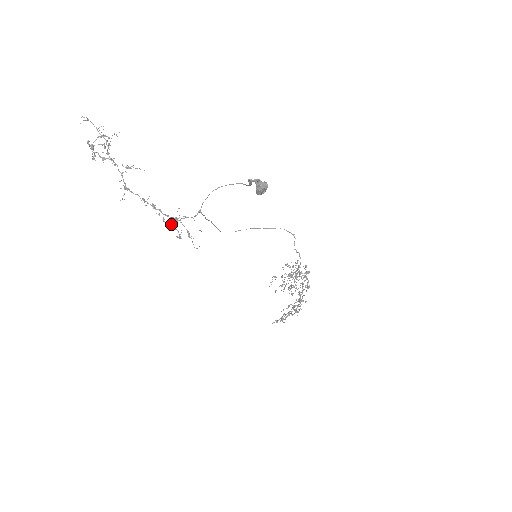
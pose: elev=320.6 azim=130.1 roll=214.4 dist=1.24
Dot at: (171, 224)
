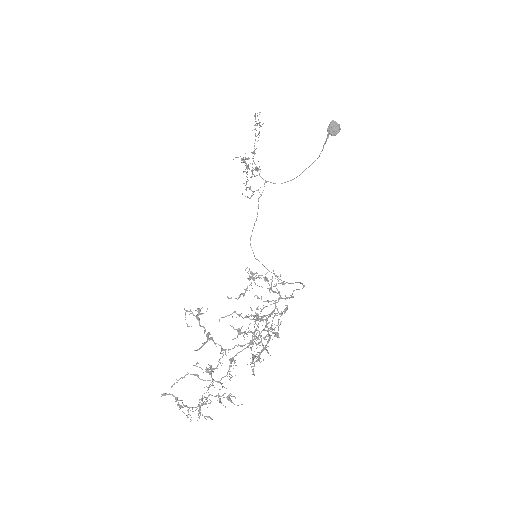
Dot at: (255, 129)
